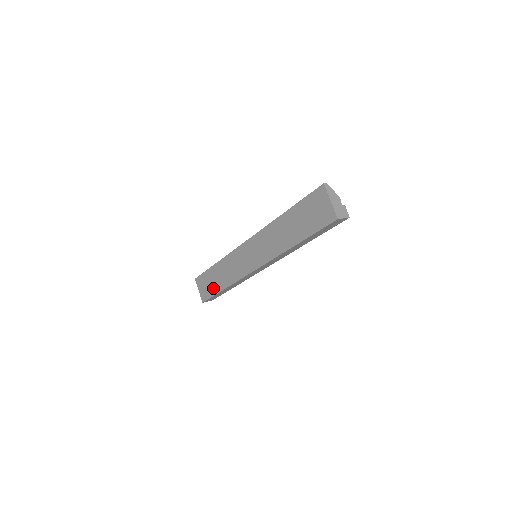
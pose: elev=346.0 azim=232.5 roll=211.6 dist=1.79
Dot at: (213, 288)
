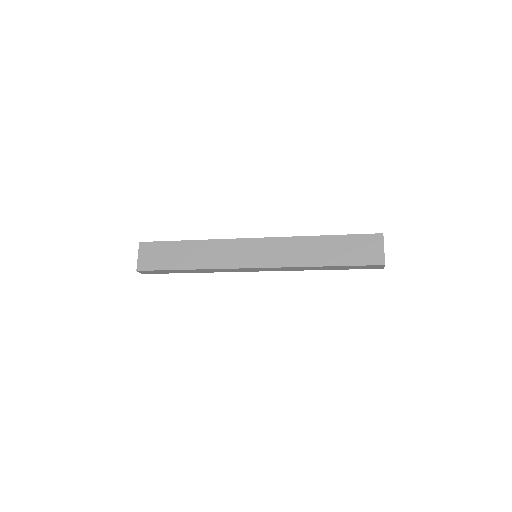
Dot at: (169, 262)
